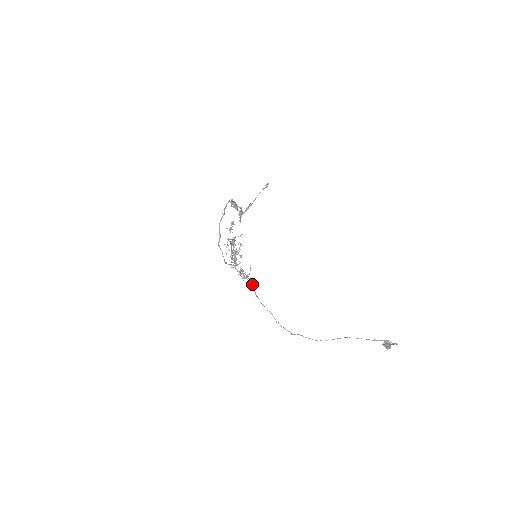
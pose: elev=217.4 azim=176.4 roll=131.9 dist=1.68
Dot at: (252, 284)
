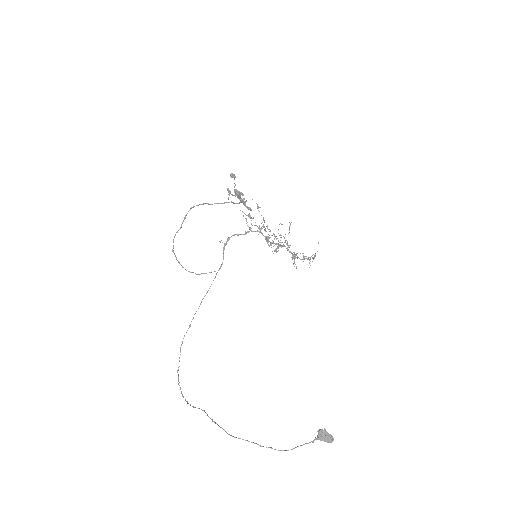
Dot at: (199, 306)
